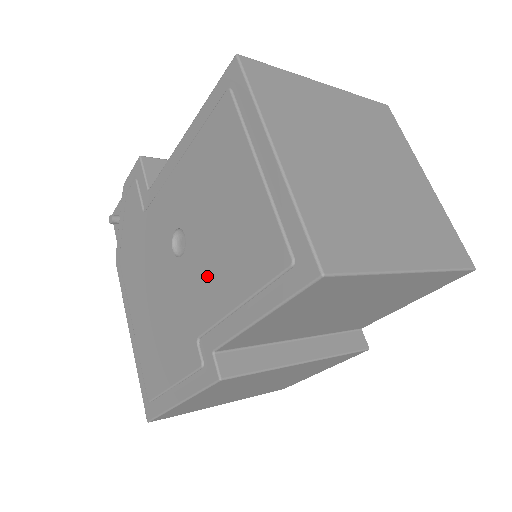
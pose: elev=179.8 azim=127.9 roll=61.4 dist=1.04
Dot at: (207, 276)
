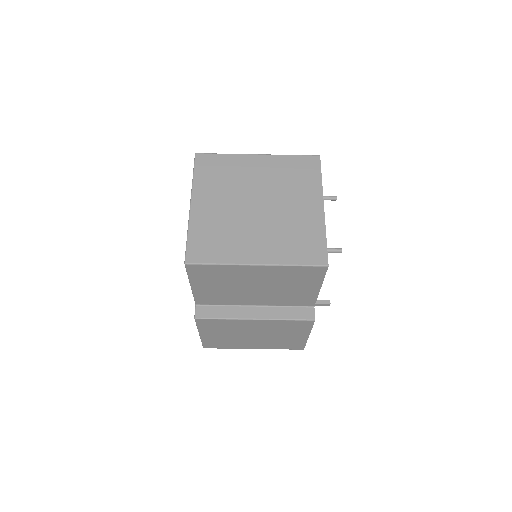
Dot at: occluded
